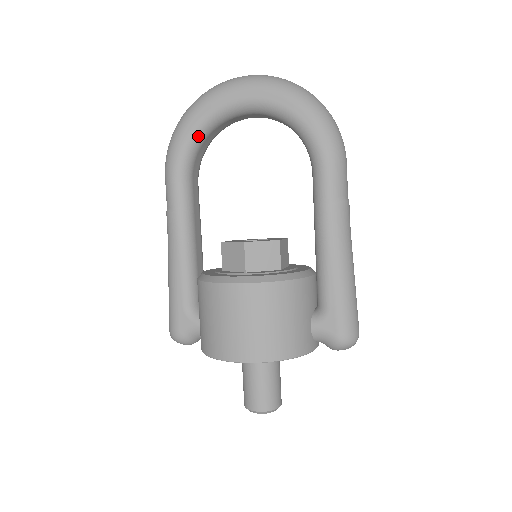
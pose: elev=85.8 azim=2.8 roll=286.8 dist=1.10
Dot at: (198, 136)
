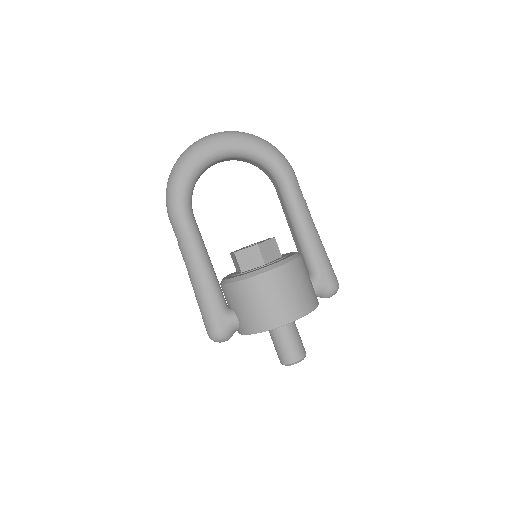
Dot at: (193, 182)
